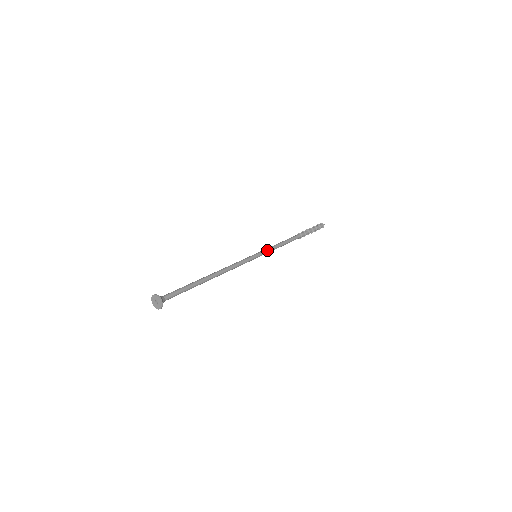
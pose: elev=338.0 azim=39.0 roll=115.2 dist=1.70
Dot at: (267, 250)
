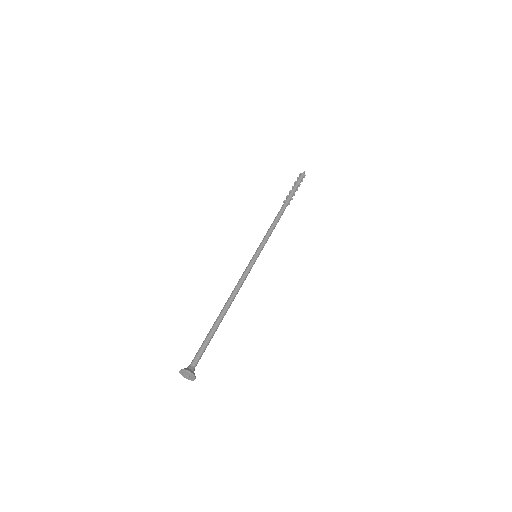
Dot at: (265, 243)
